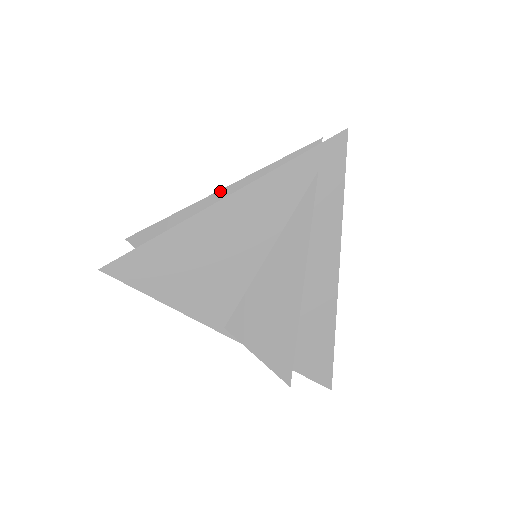
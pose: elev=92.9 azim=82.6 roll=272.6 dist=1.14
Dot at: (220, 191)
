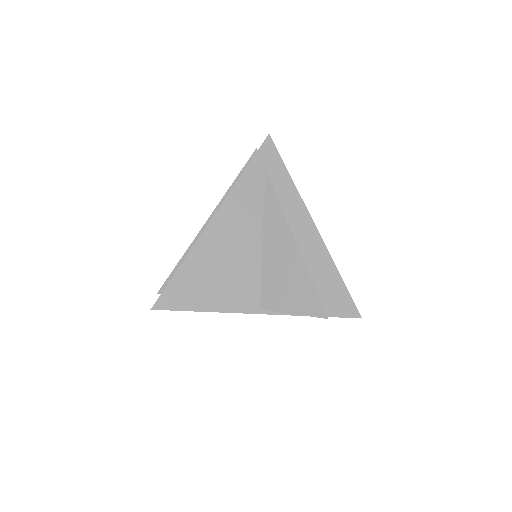
Dot at: (208, 220)
